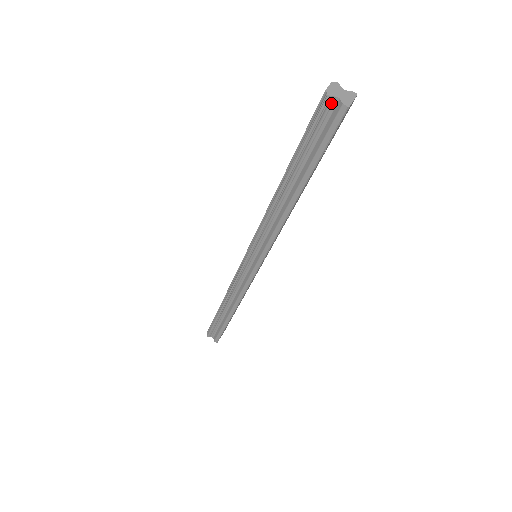
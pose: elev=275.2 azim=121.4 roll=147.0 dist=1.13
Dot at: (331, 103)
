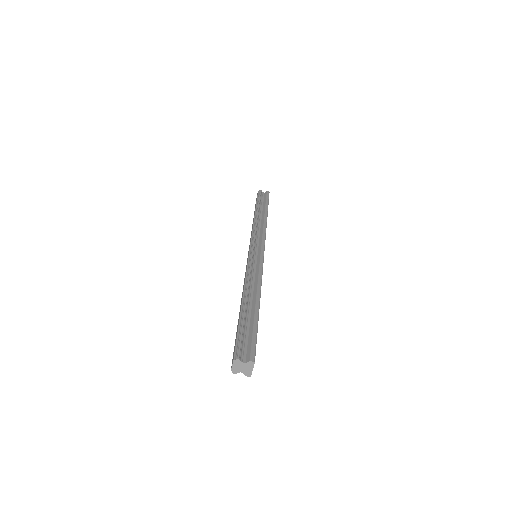
Dot at: (239, 368)
